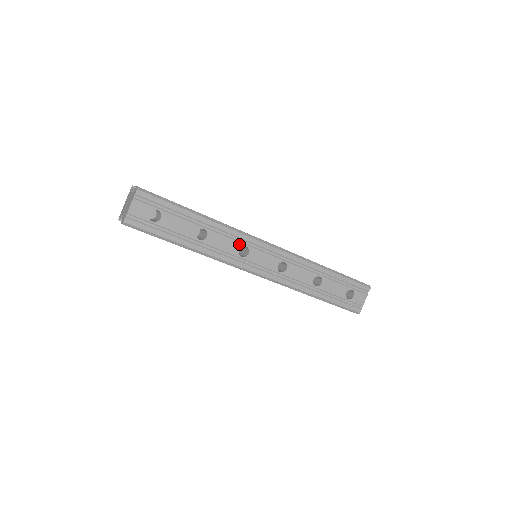
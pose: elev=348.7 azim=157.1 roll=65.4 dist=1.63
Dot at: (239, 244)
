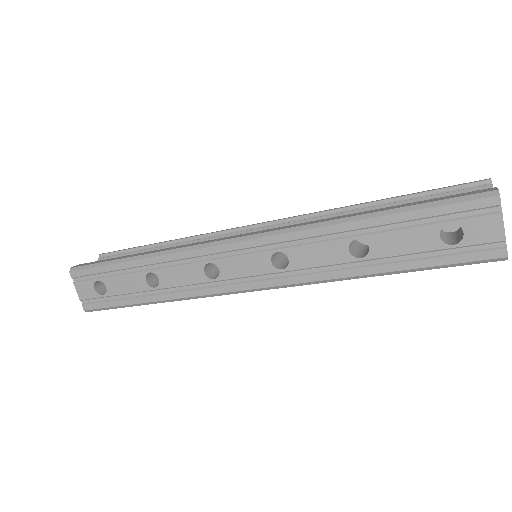
Dot at: (199, 265)
